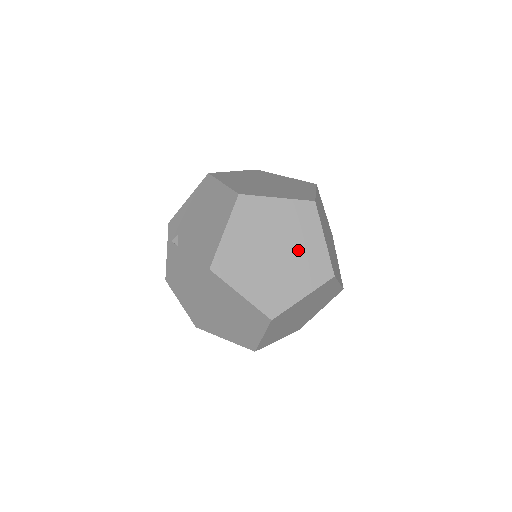
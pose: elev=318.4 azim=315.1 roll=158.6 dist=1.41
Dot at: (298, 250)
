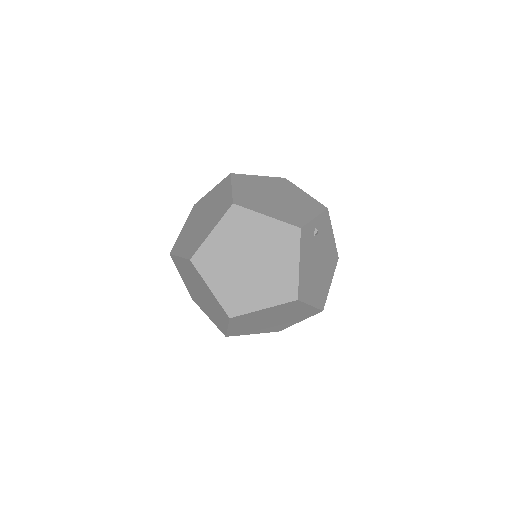
Dot at: (215, 207)
